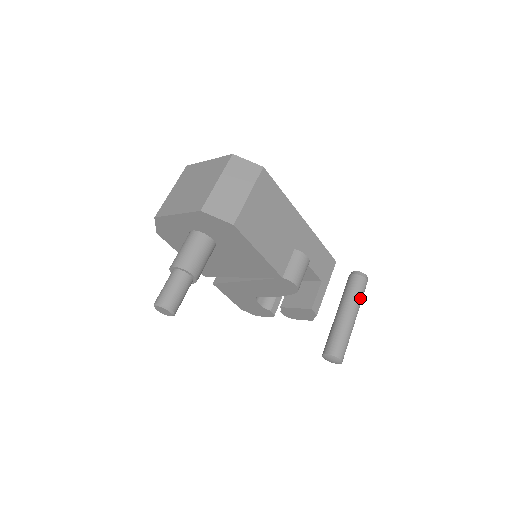
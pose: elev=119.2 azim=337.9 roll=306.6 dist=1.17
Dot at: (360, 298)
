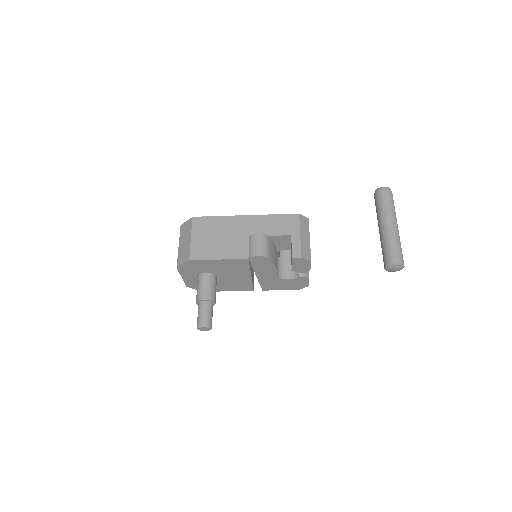
Dot at: (387, 207)
